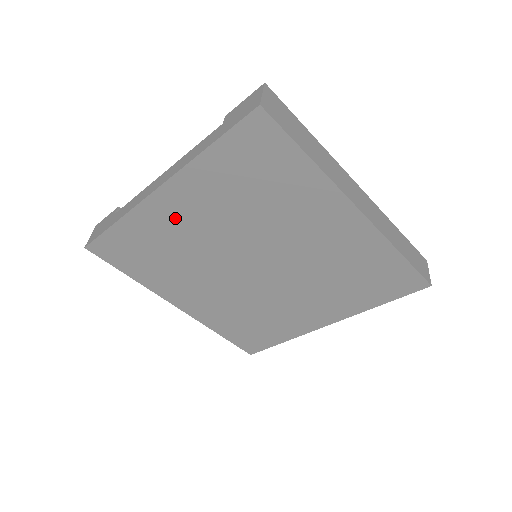
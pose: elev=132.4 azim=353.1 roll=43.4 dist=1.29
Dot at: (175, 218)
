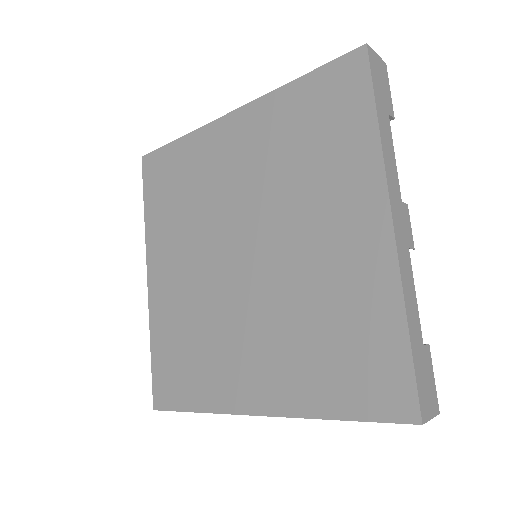
Dot at: (170, 287)
